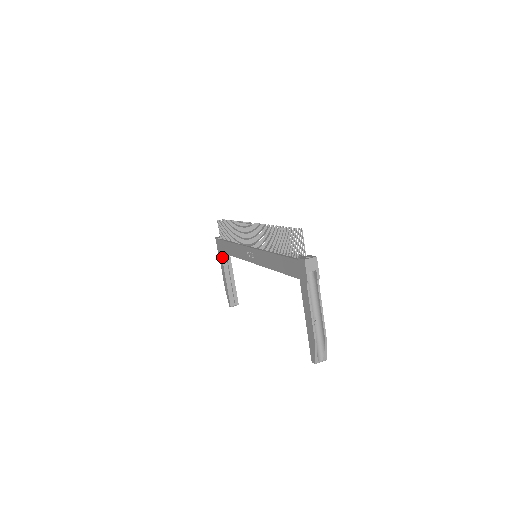
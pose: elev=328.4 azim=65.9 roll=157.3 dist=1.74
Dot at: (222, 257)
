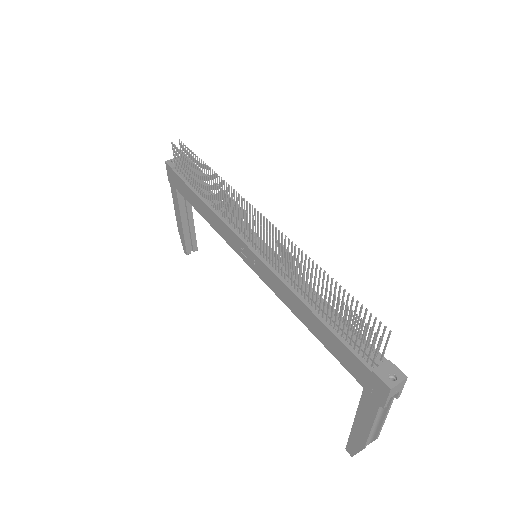
Dot at: (177, 195)
